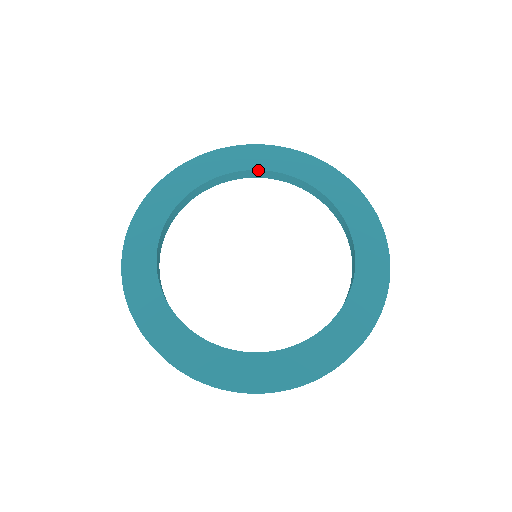
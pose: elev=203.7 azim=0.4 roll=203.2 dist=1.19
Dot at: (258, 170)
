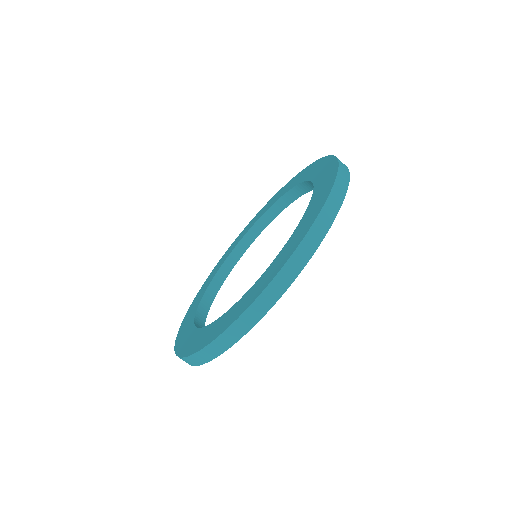
Dot at: (211, 282)
